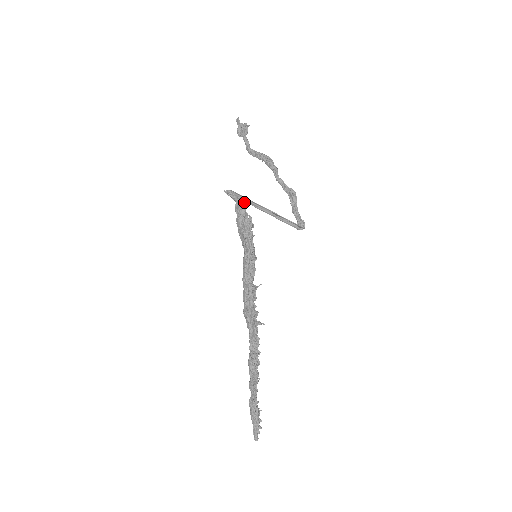
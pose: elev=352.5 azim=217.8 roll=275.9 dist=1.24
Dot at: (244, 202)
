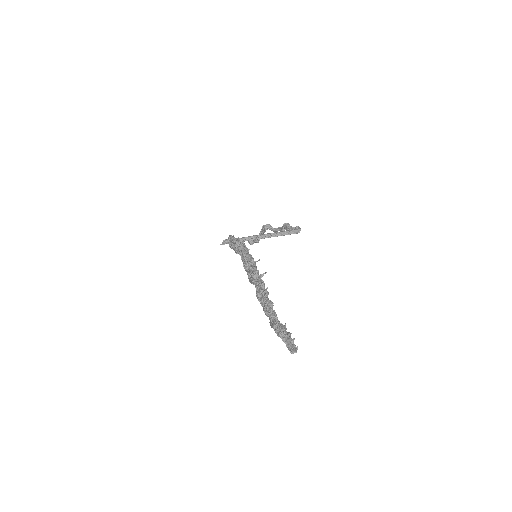
Dot at: occluded
